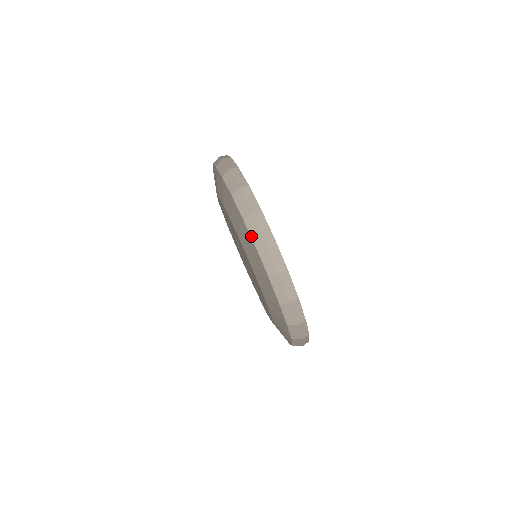
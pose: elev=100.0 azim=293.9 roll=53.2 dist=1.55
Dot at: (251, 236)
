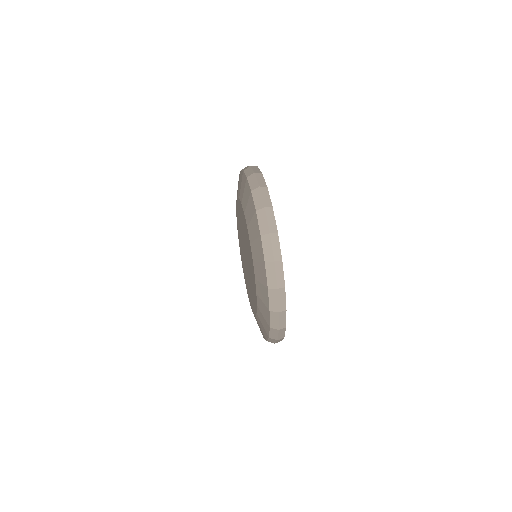
Dot at: (267, 278)
